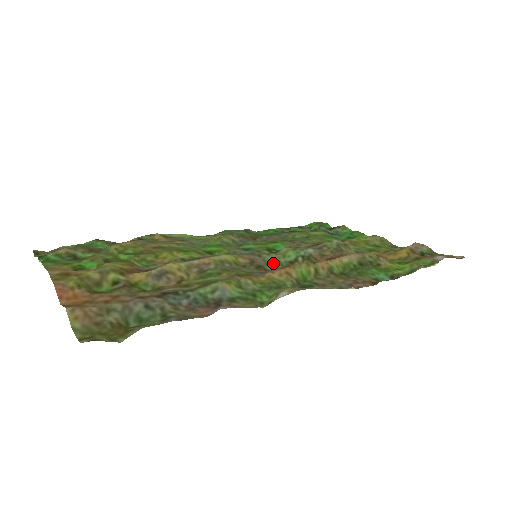
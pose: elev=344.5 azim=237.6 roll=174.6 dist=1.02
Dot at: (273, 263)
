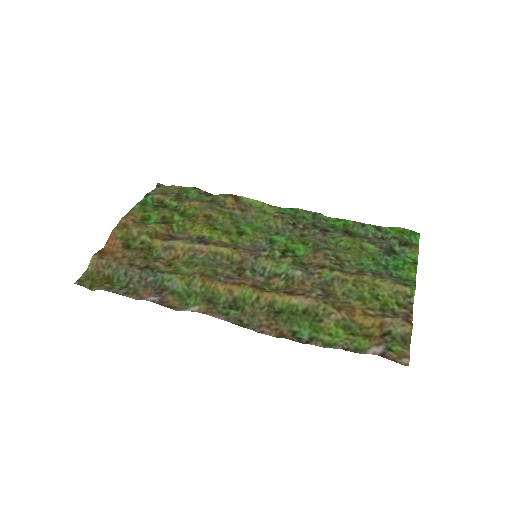
Dot at: (262, 268)
